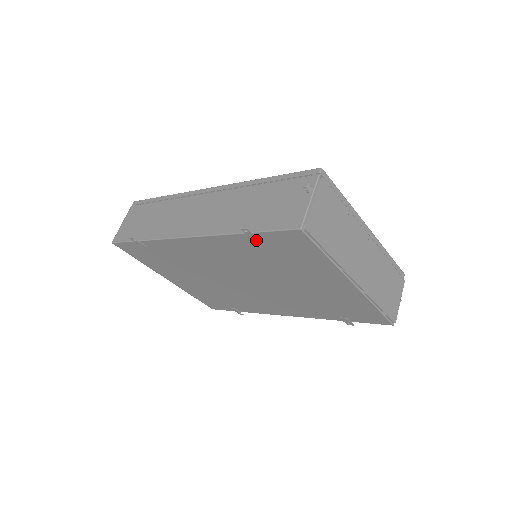
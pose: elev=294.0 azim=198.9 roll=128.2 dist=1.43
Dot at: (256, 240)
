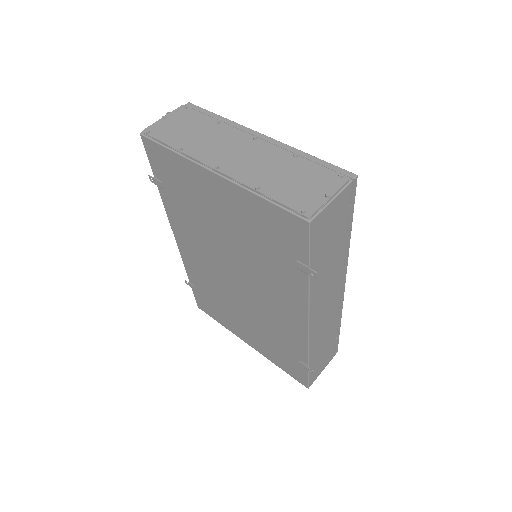
Dot at: (161, 185)
